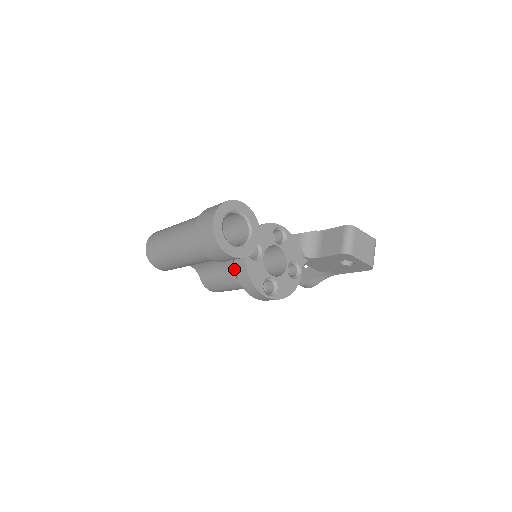
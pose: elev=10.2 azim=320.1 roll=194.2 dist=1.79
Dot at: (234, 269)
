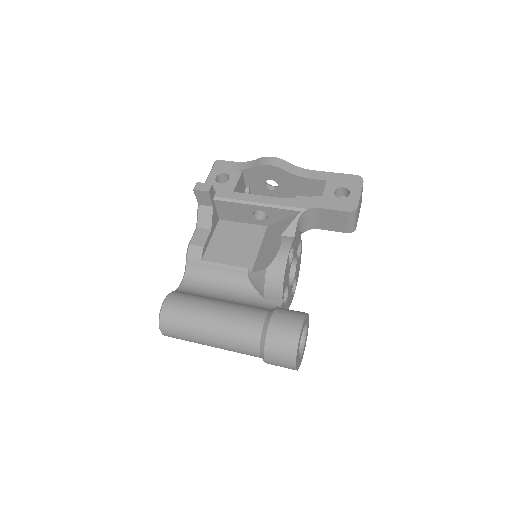
Dot at: occluded
